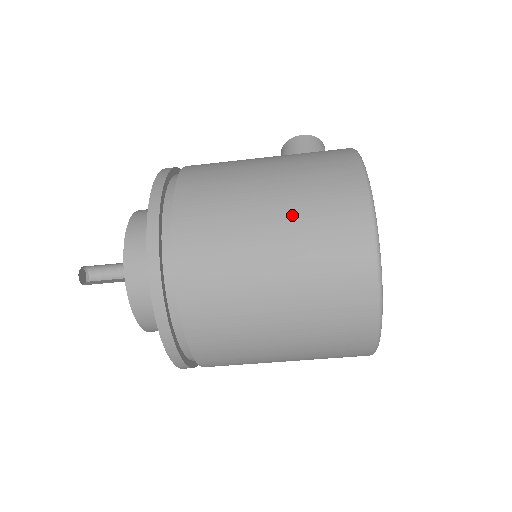
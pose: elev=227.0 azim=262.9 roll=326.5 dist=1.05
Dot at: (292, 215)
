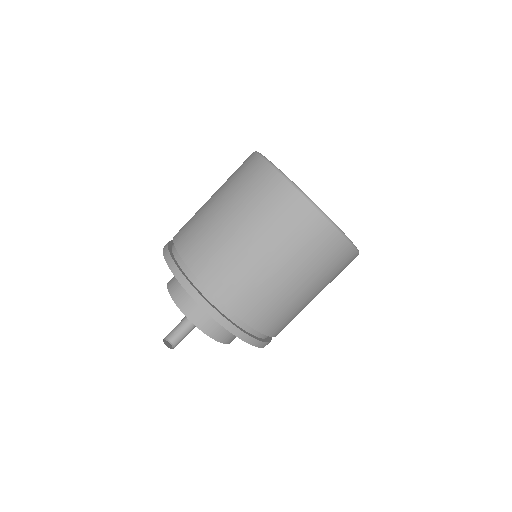
Dot at: occluded
